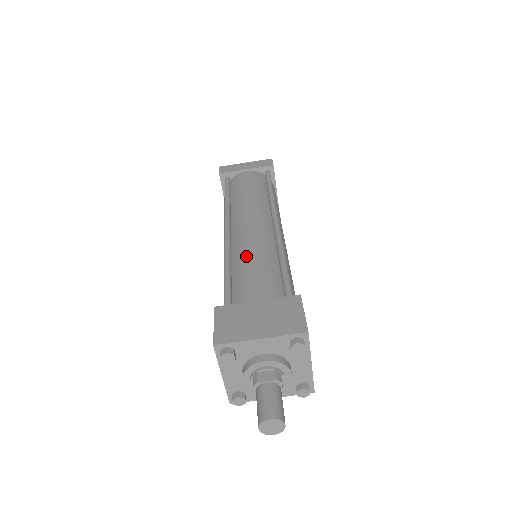
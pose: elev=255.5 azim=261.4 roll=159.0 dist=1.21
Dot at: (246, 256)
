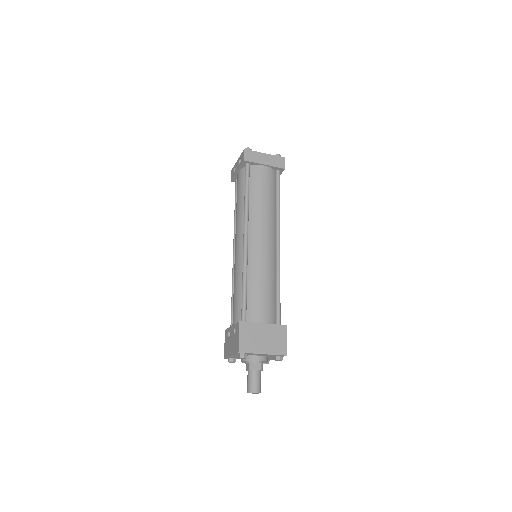
Dot at: (259, 277)
